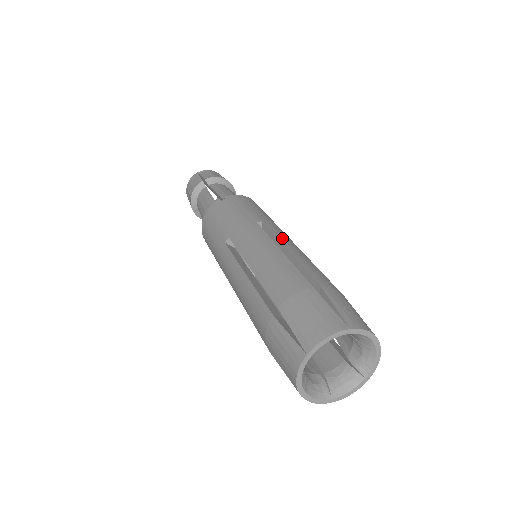
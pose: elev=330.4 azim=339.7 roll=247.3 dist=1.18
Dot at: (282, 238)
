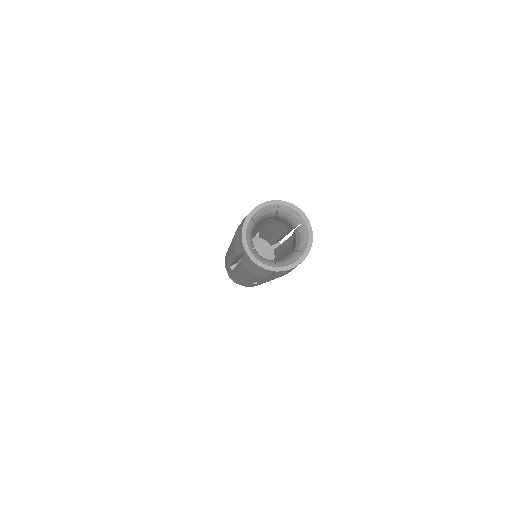
Dot at: occluded
